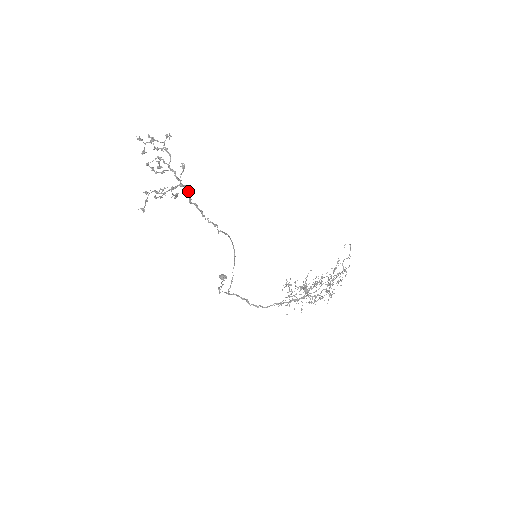
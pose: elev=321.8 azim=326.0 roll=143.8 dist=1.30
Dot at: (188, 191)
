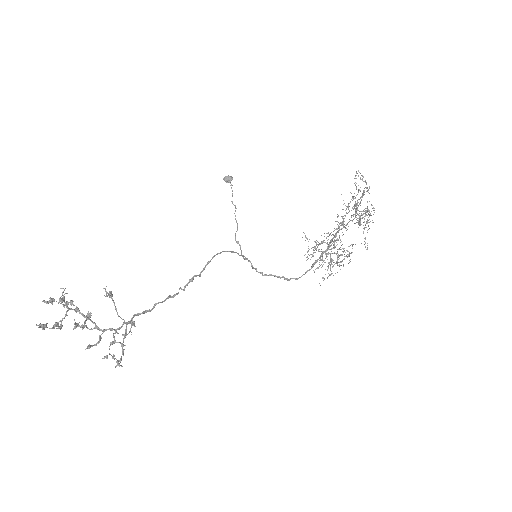
Dot at: occluded
